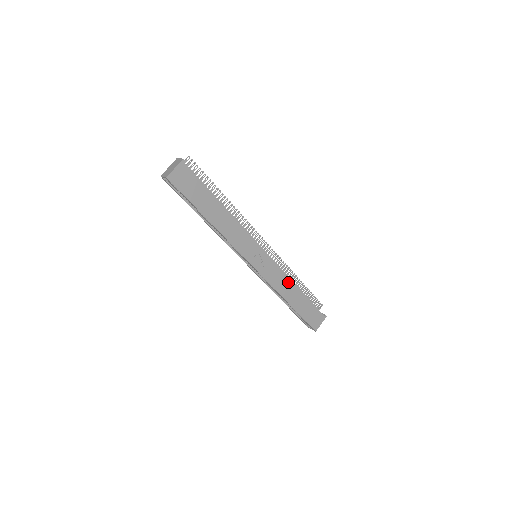
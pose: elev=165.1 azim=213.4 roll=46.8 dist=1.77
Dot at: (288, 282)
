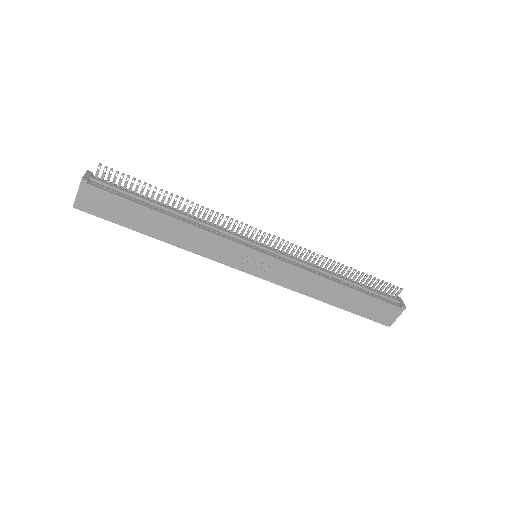
Dot at: (318, 280)
